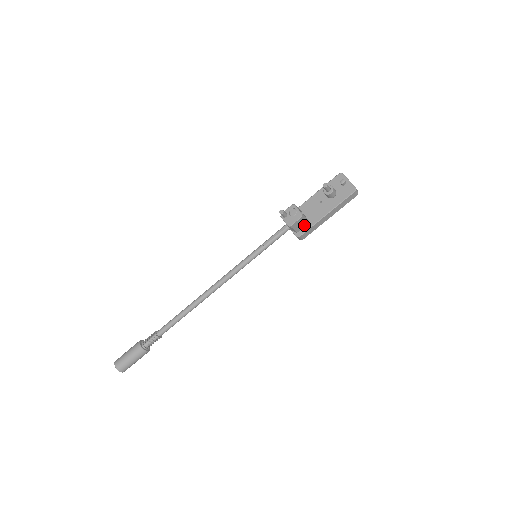
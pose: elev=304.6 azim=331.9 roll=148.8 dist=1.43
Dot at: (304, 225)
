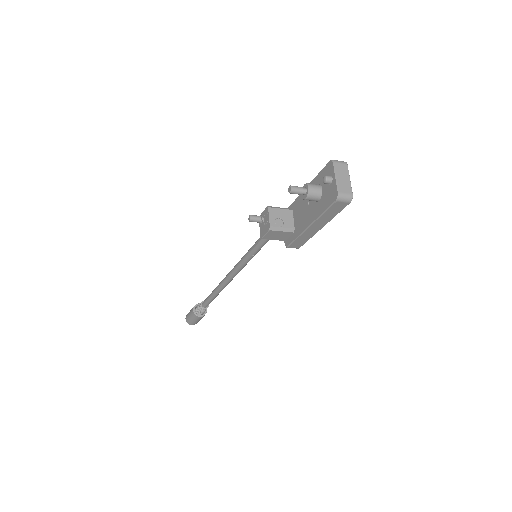
Dot at: (288, 234)
